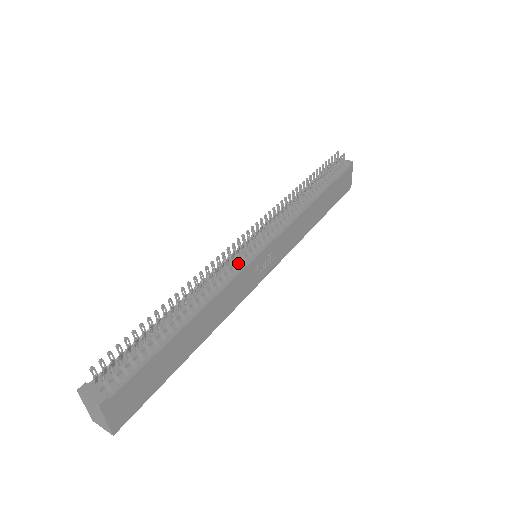
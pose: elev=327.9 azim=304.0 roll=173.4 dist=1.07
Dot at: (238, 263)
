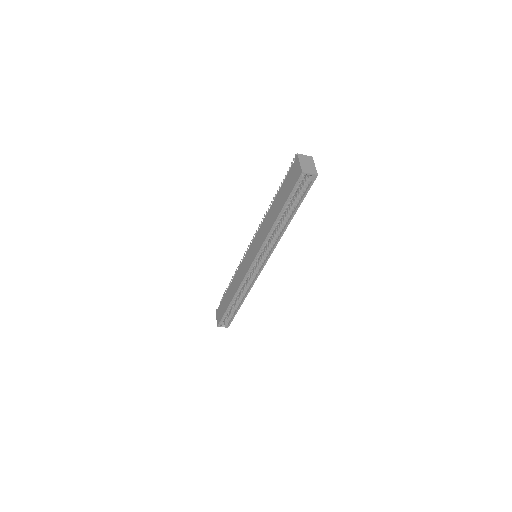
Dot at: occluded
